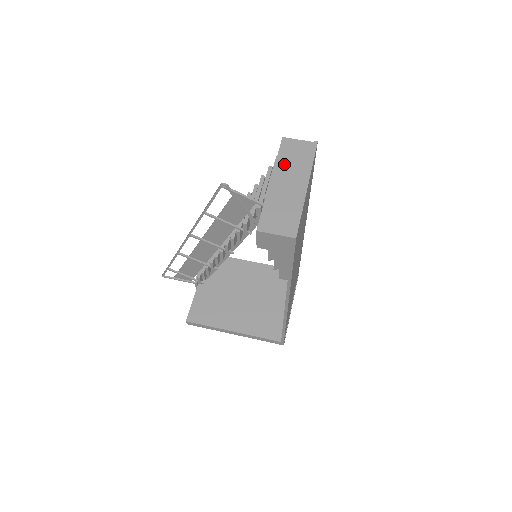
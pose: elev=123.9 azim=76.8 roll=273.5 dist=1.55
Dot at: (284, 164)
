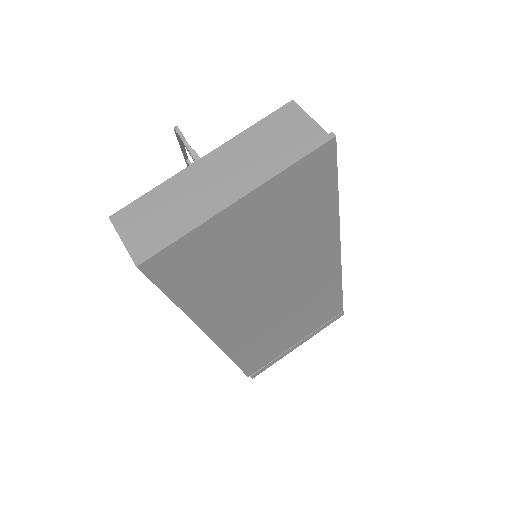
Dot at: (247, 143)
